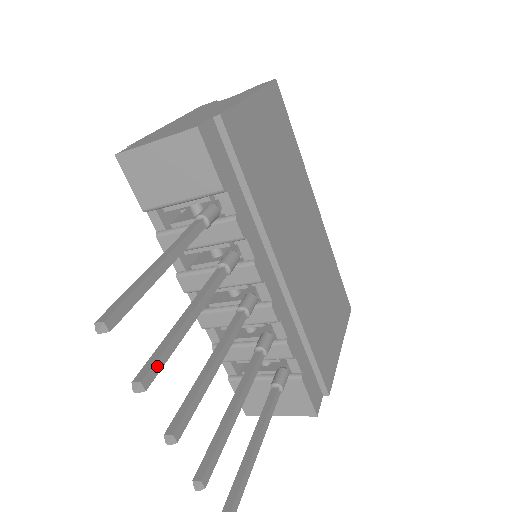
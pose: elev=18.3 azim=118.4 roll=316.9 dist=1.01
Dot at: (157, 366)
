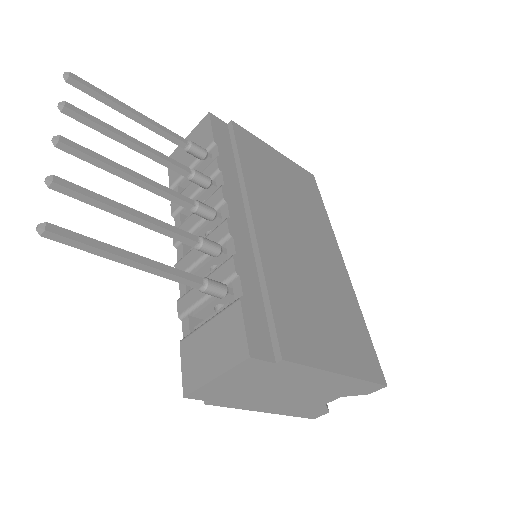
Dot at: (84, 114)
